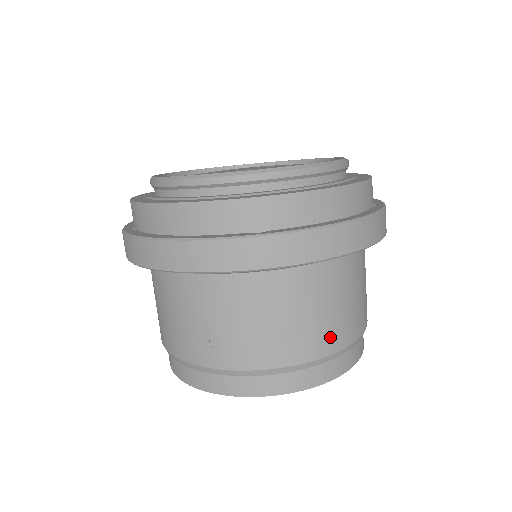
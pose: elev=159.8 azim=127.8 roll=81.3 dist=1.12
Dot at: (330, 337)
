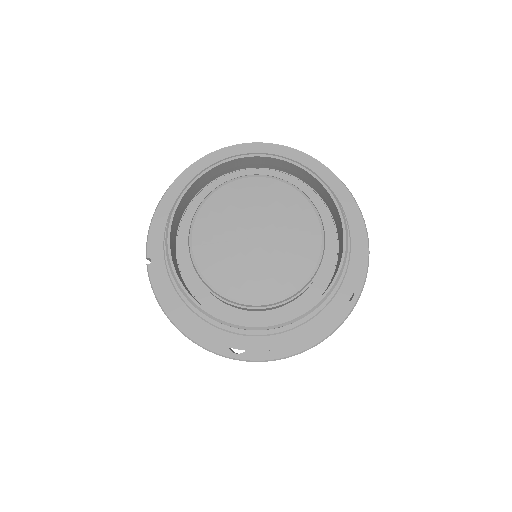
Dot at: occluded
